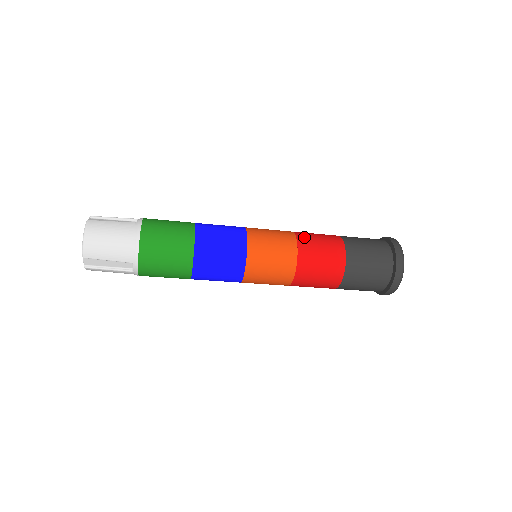
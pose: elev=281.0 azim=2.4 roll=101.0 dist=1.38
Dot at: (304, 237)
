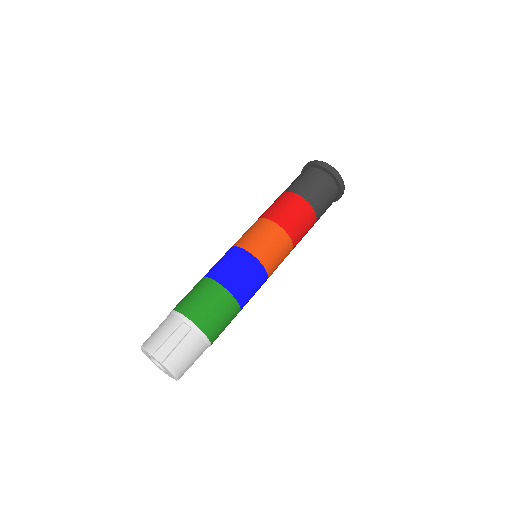
Dot at: (288, 225)
